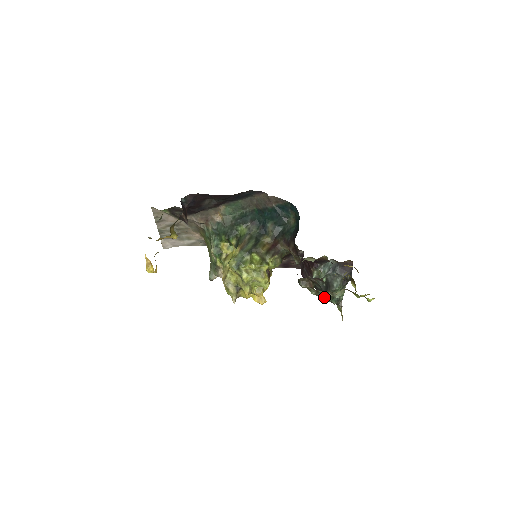
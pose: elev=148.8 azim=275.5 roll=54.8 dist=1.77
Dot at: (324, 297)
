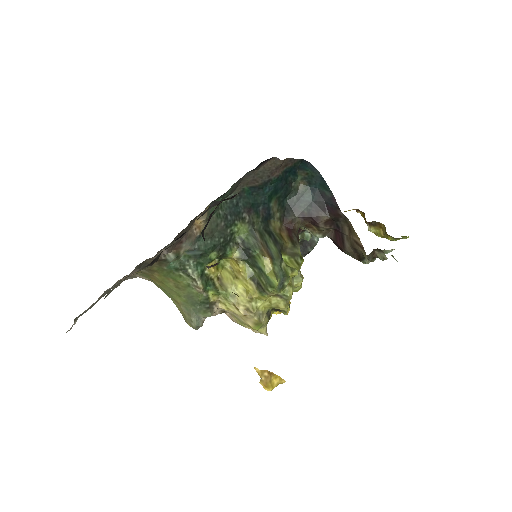
Dot at: occluded
